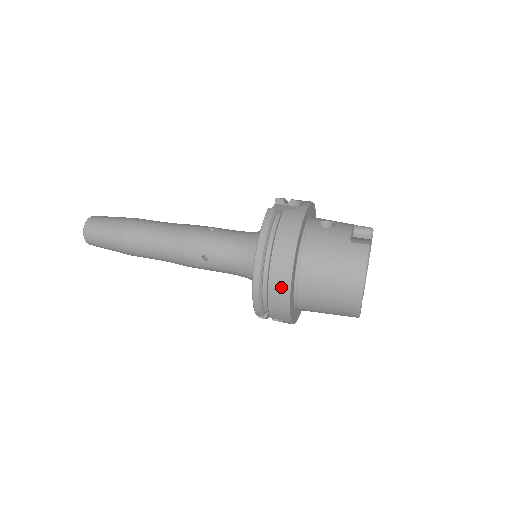
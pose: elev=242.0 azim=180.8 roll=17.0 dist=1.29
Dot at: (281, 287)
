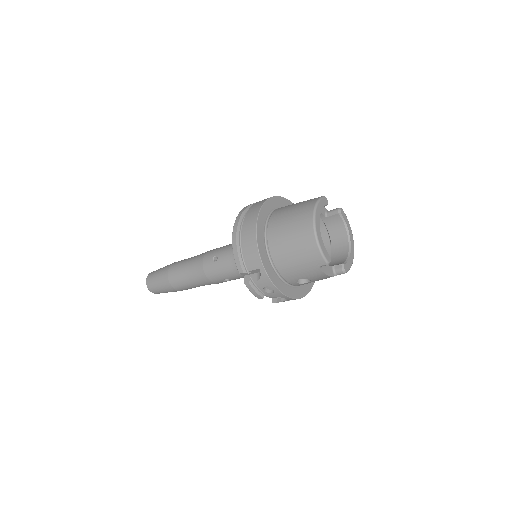
Dot at: (250, 226)
